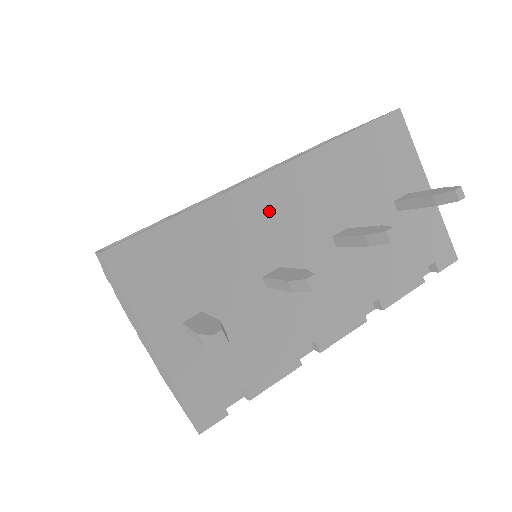
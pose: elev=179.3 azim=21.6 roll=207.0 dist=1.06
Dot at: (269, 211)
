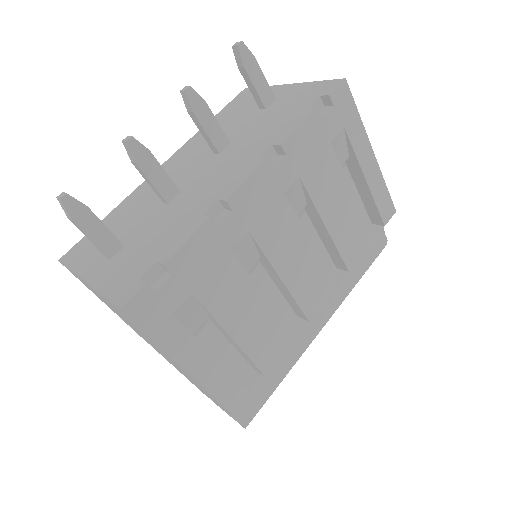
Dot at: occluded
